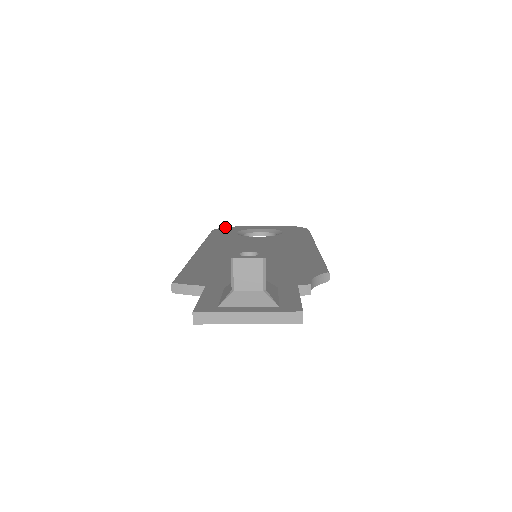
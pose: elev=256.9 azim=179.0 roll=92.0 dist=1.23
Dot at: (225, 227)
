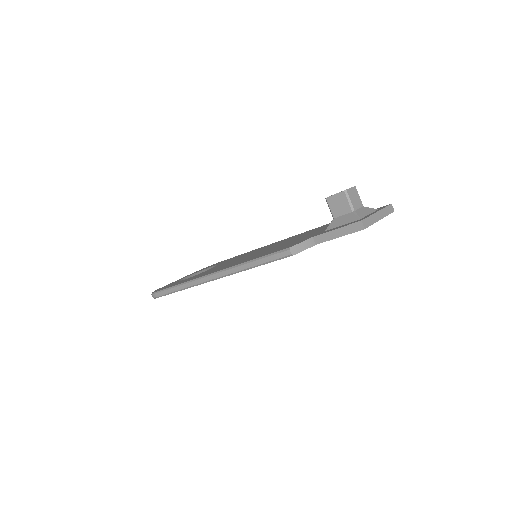
Dot at: (154, 291)
